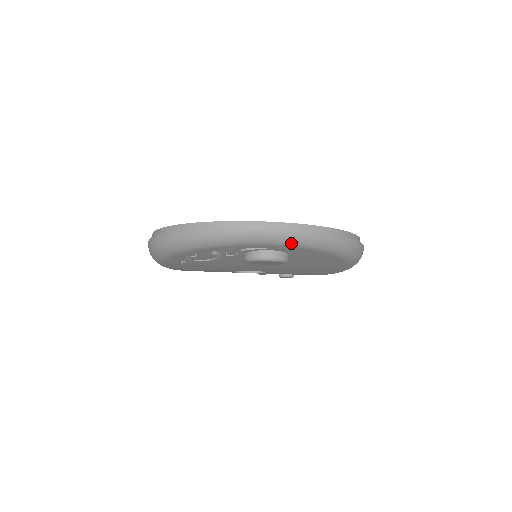
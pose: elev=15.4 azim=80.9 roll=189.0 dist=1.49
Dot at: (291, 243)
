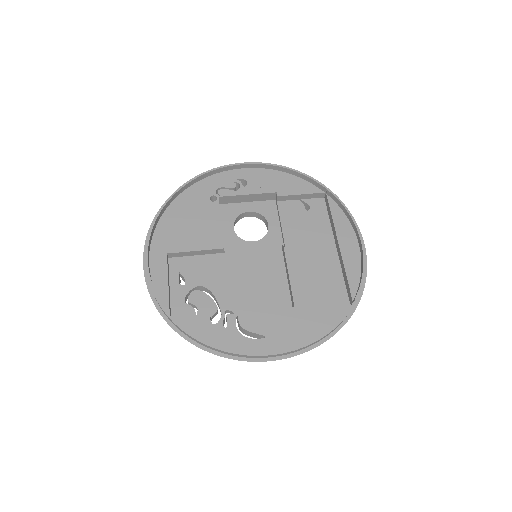
Dot at: occluded
